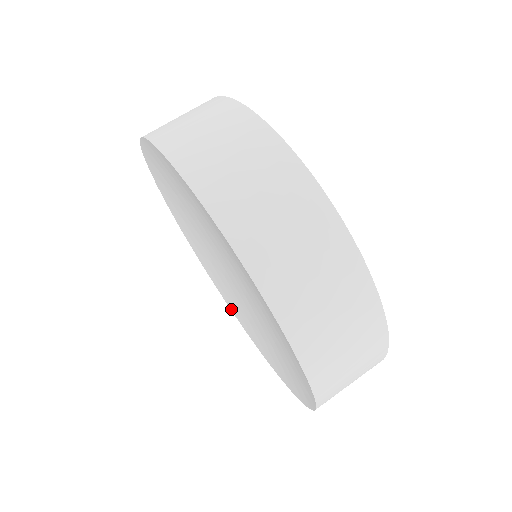
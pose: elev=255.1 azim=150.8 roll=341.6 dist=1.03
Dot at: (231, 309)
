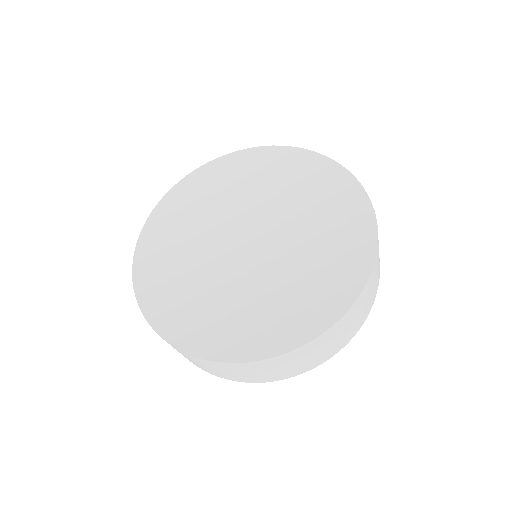
Dot at: (202, 355)
